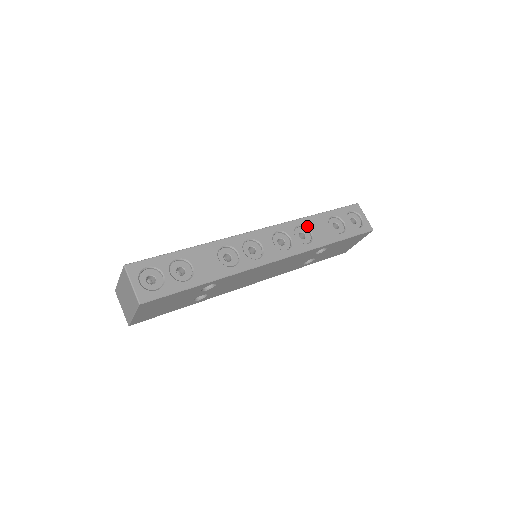
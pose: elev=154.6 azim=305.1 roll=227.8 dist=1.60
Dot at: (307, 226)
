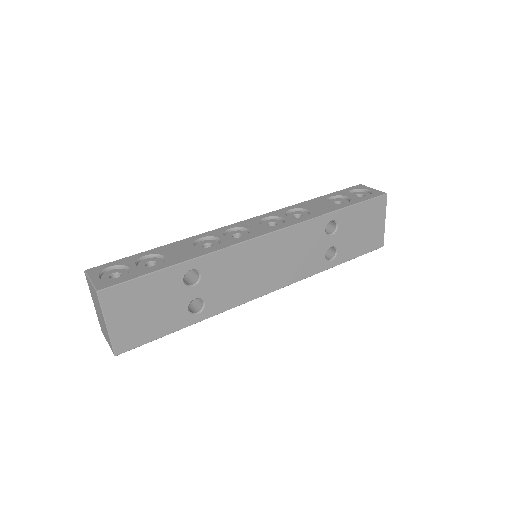
Dot at: (301, 208)
